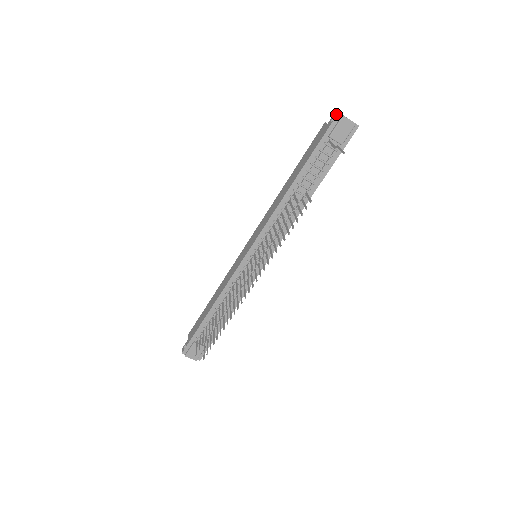
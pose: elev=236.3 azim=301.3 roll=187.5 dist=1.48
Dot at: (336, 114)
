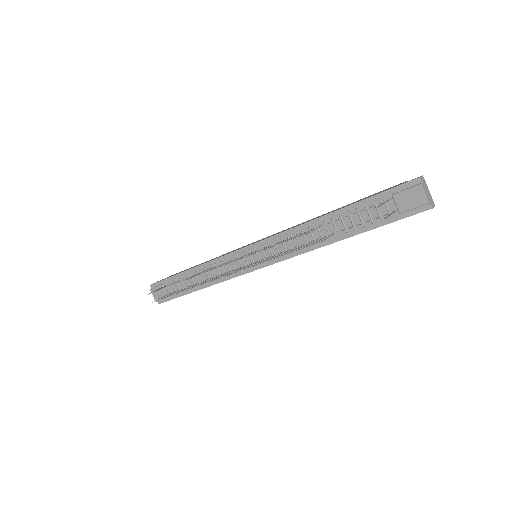
Dot at: (417, 177)
